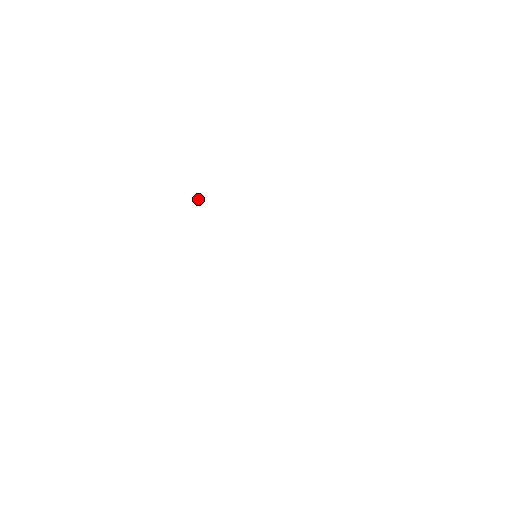
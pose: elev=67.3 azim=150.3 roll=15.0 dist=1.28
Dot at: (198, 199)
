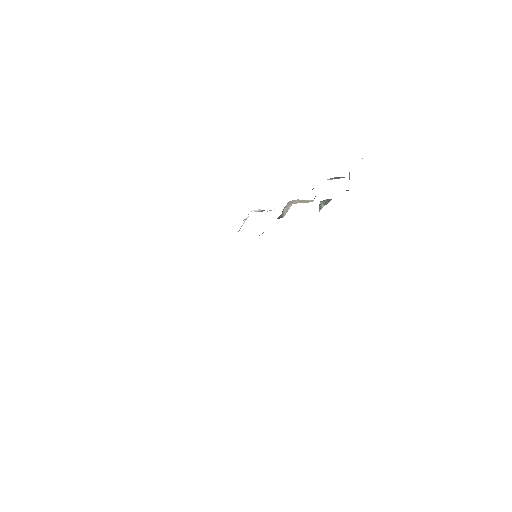
Dot at: (269, 210)
